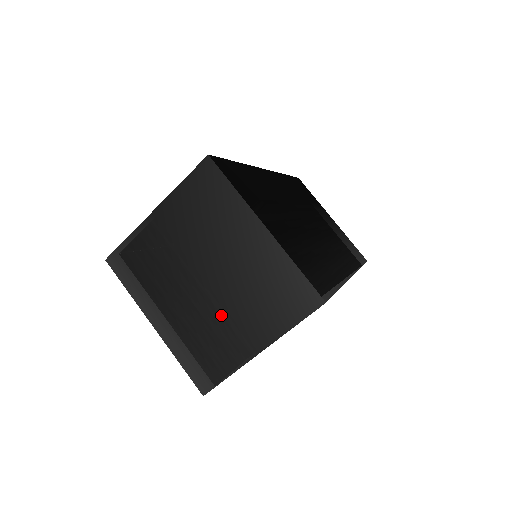
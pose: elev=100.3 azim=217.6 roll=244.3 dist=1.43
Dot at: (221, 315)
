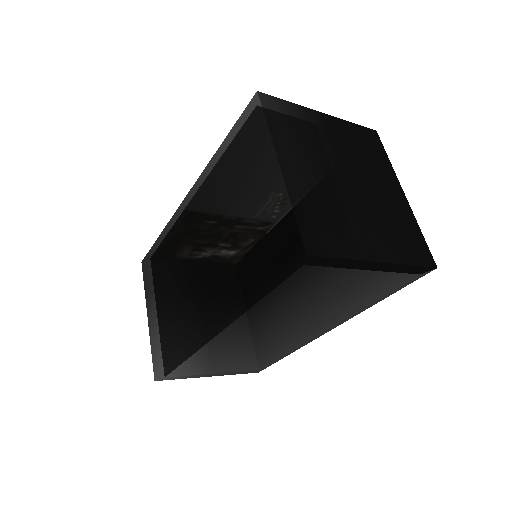
Dot at: (353, 211)
